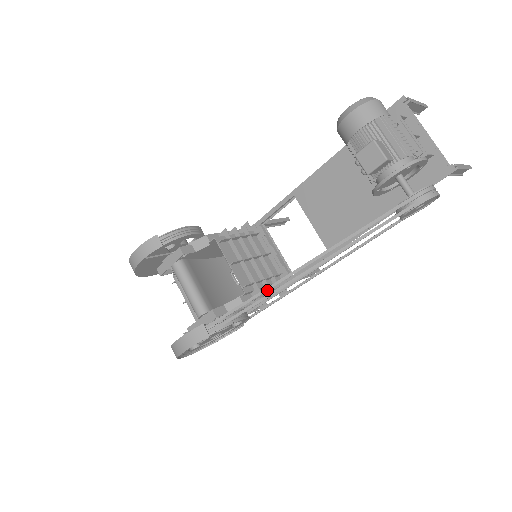
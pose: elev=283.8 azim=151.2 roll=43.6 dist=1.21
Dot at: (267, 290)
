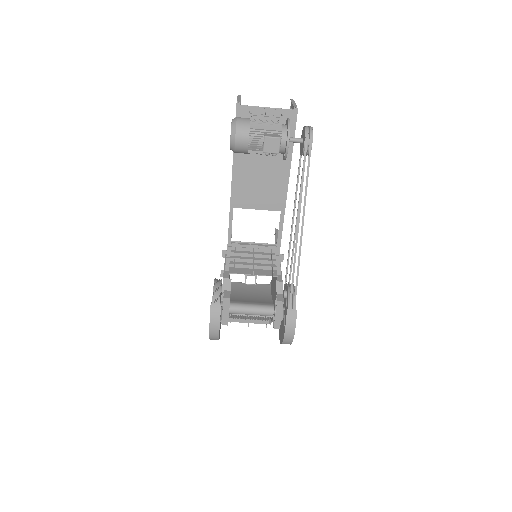
Dot at: occluded
